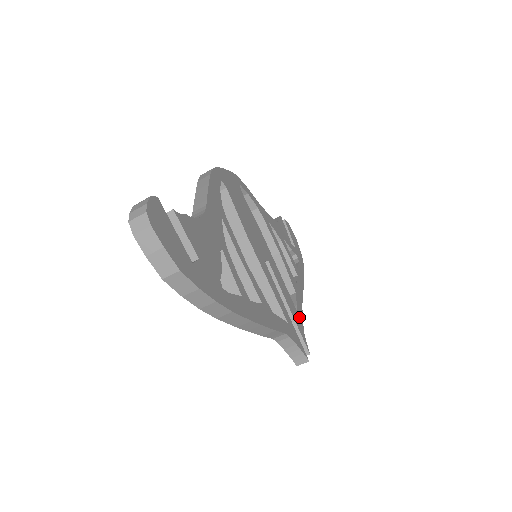
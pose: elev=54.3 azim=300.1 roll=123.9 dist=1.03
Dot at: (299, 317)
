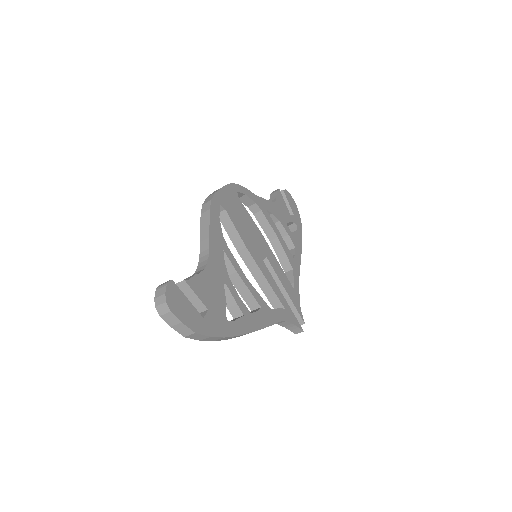
Dot at: (296, 293)
